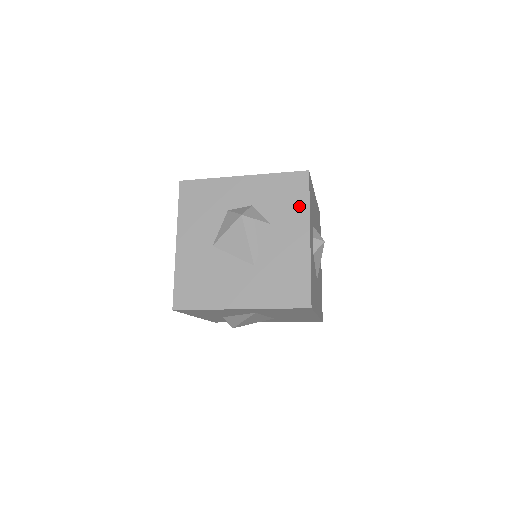
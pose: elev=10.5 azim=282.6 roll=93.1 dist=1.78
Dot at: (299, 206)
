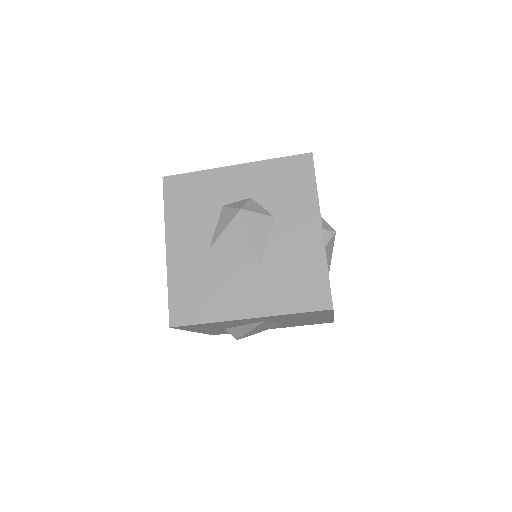
Dot at: (305, 194)
